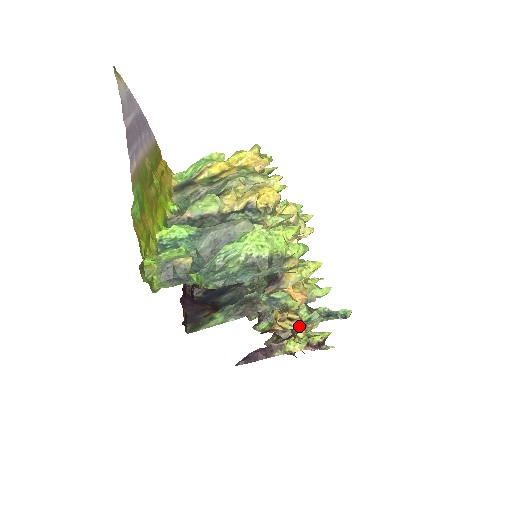
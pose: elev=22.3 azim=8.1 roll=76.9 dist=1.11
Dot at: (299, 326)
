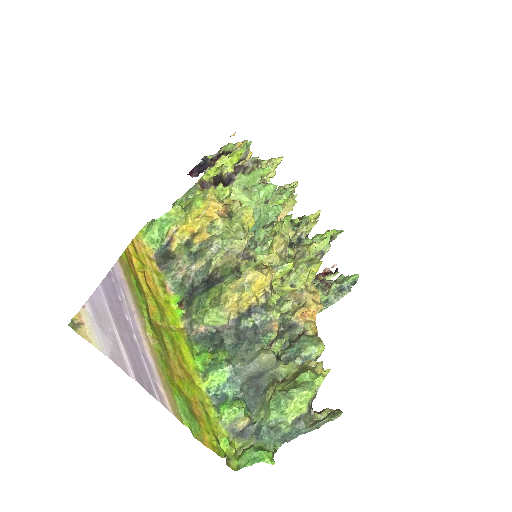
Dot at: (321, 311)
